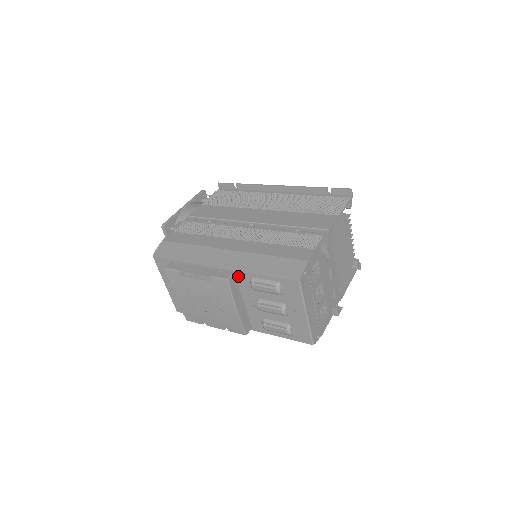
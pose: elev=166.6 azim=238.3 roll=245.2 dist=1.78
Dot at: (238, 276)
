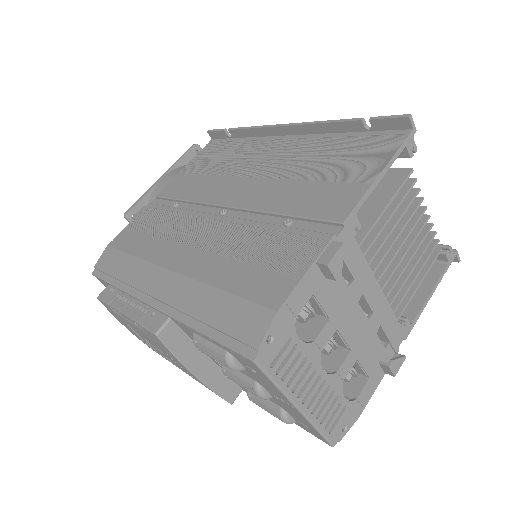
Dot at: (178, 324)
